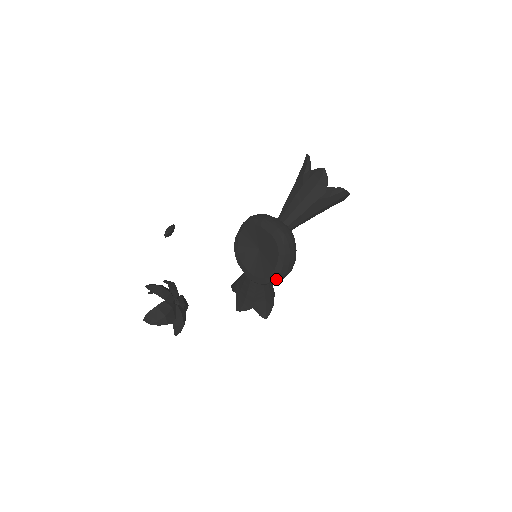
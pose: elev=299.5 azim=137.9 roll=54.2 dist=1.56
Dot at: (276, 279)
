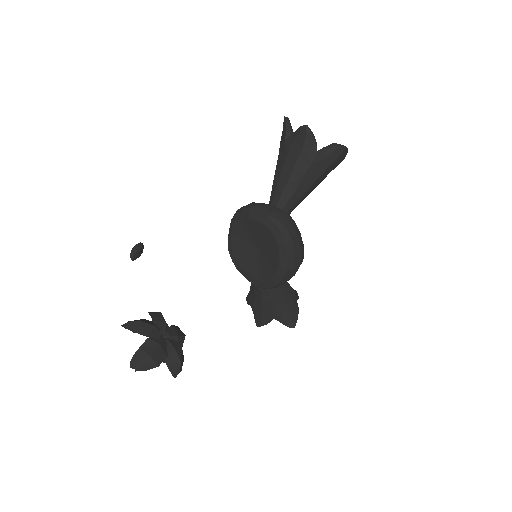
Dot at: (285, 278)
